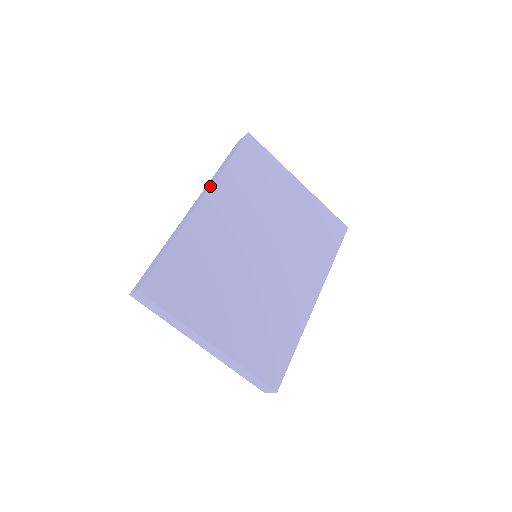
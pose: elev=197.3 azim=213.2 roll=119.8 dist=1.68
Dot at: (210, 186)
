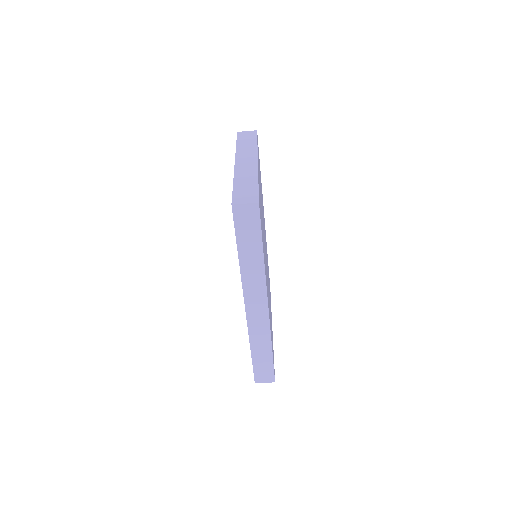
Dot at: occluded
